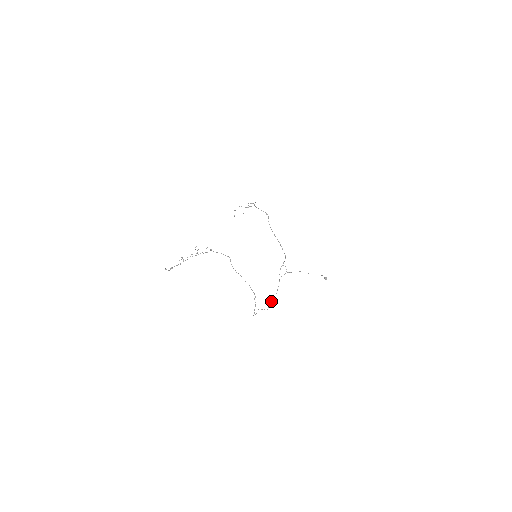
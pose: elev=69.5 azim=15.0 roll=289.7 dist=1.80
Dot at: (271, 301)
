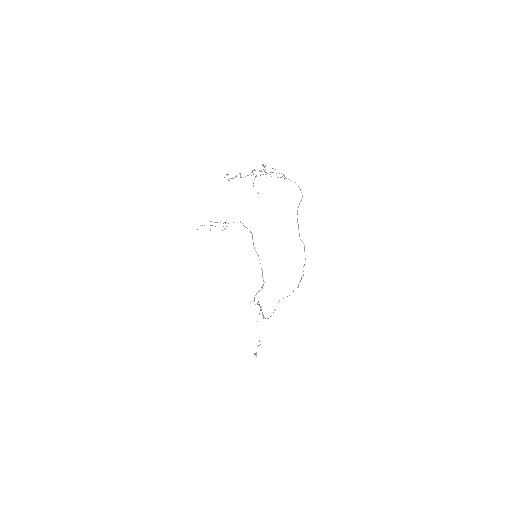
Dot at: (263, 317)
